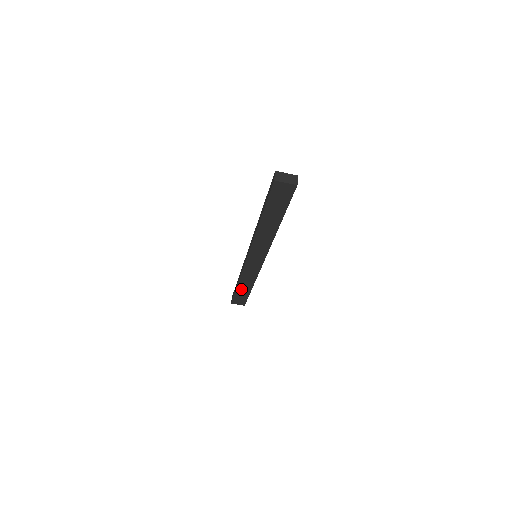
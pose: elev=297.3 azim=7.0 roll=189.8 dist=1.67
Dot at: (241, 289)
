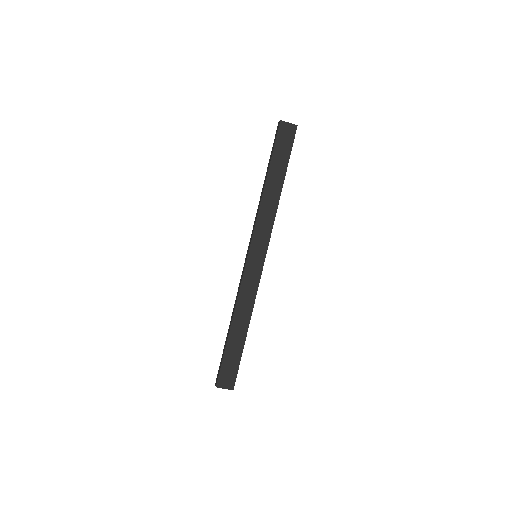
Dot at: (234, 337)
